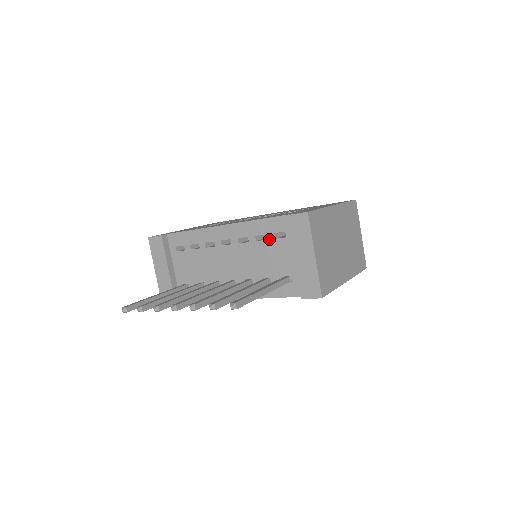
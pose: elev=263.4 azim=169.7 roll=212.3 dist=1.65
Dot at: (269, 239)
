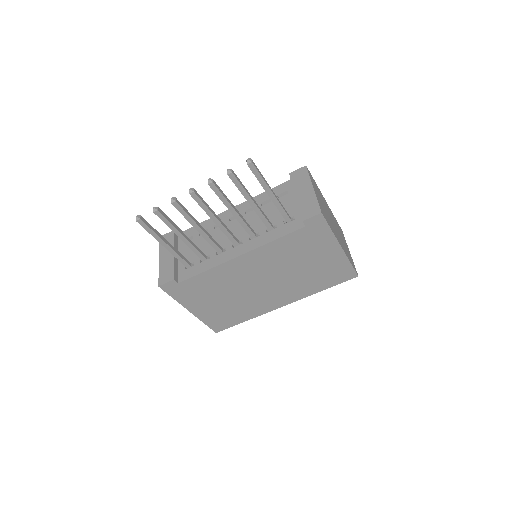
Dot at: occluded
